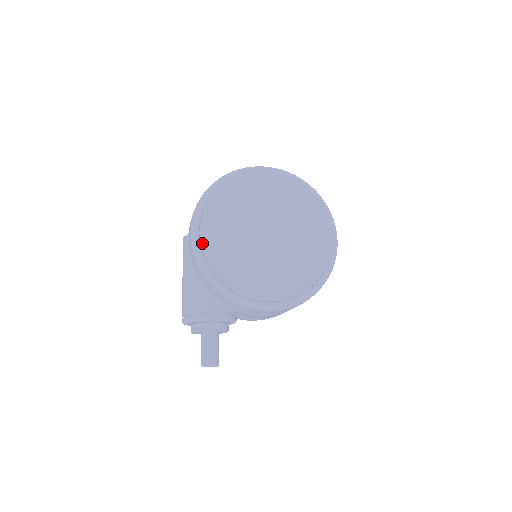
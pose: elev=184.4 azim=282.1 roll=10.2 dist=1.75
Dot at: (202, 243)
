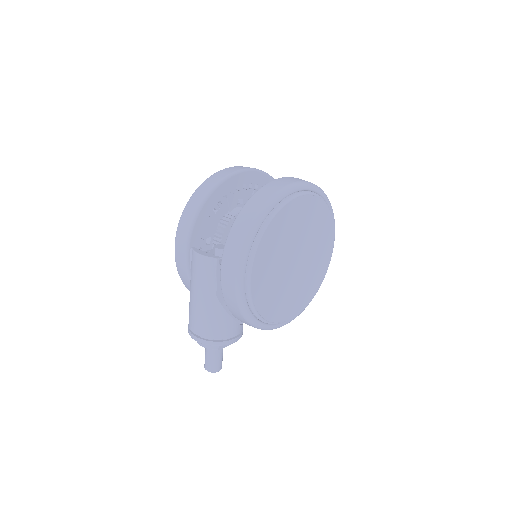
Dot at: (247, 286)
